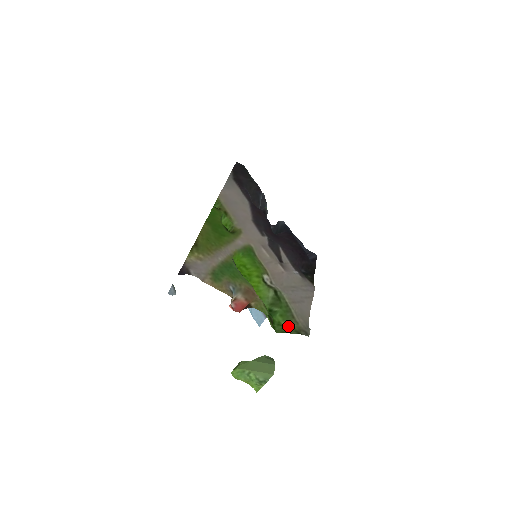
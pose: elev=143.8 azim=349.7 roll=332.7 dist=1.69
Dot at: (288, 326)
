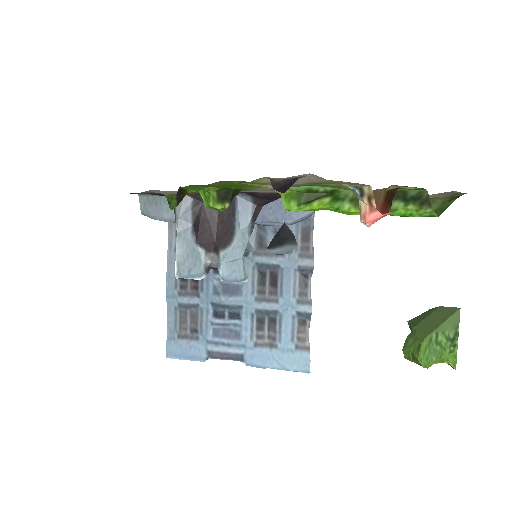
Dot at: occluded
